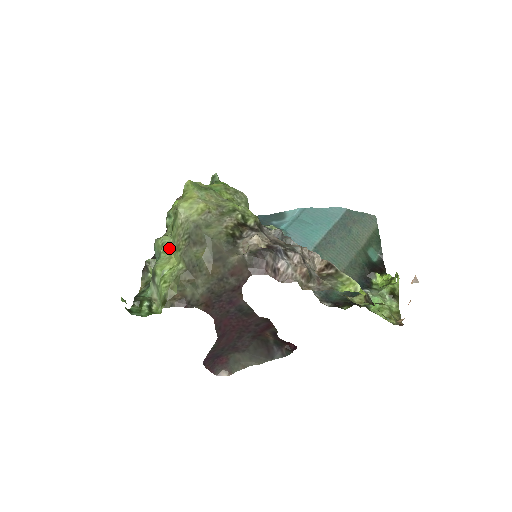
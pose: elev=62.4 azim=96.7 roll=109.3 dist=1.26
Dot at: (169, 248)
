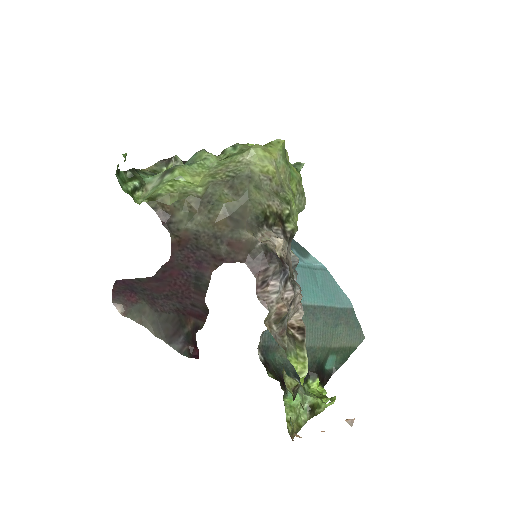
Dot at: (206, 167)
